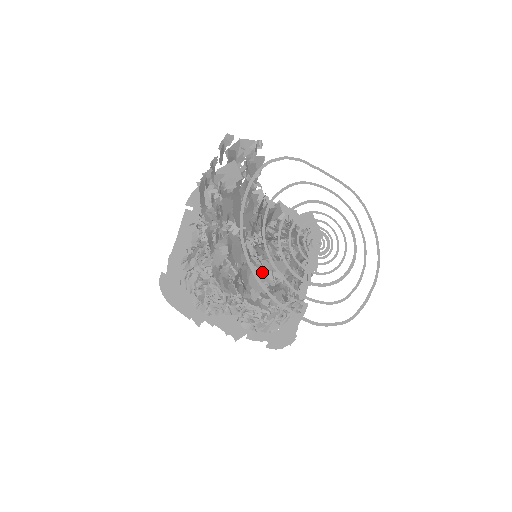
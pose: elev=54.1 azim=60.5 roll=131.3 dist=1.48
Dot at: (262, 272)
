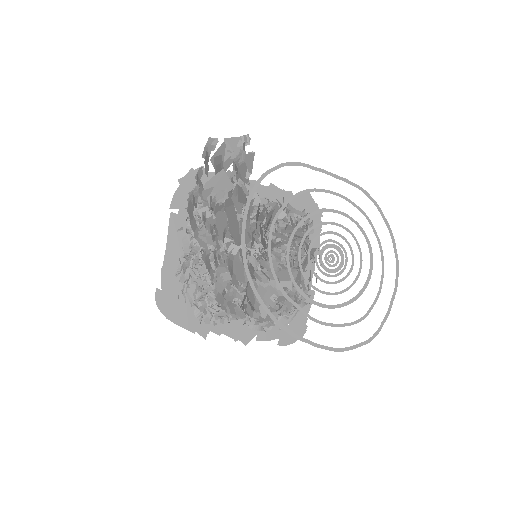
Dot at: (268, 284)
